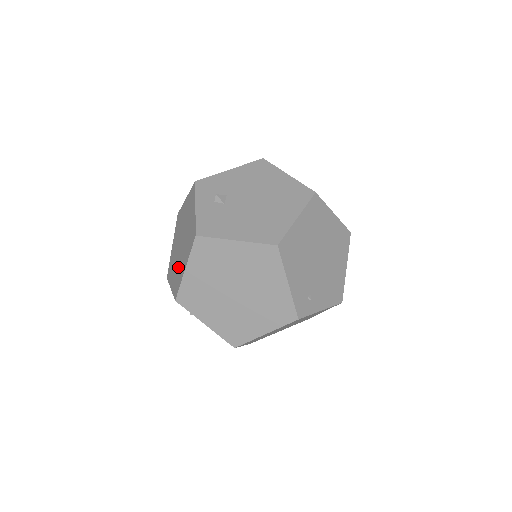
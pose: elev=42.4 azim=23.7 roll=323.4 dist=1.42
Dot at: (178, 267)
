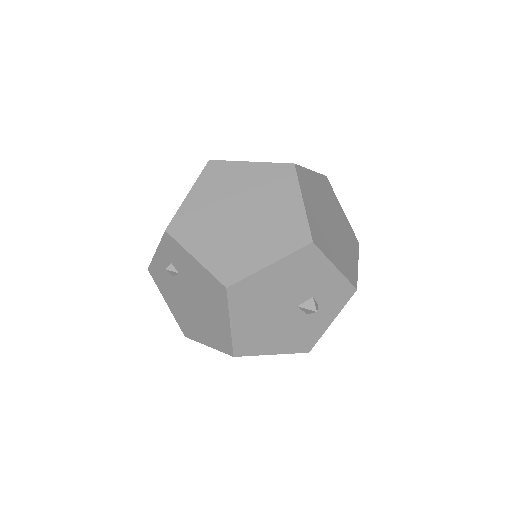
Dot at: occluded
